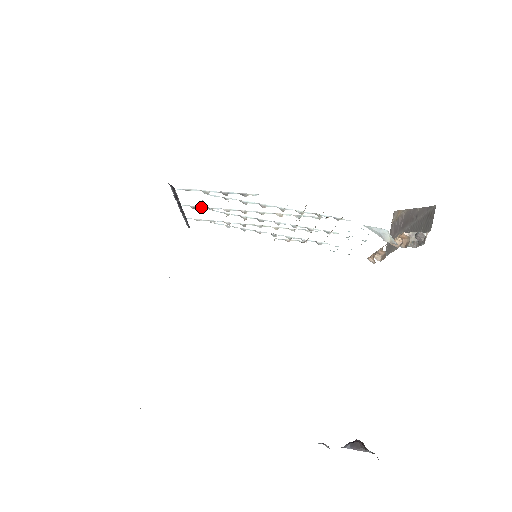
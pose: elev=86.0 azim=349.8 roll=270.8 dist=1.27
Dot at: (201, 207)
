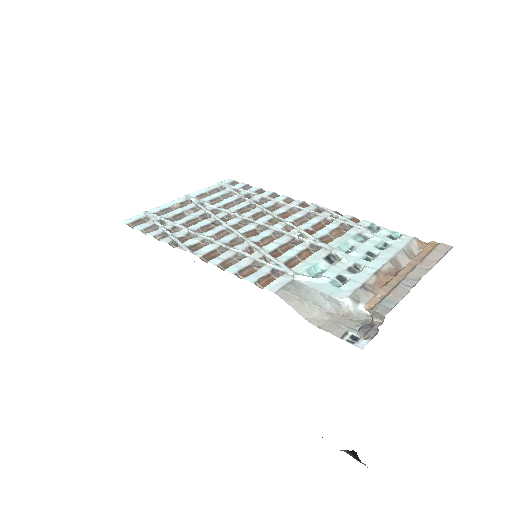
Dot at: (195, 204)
